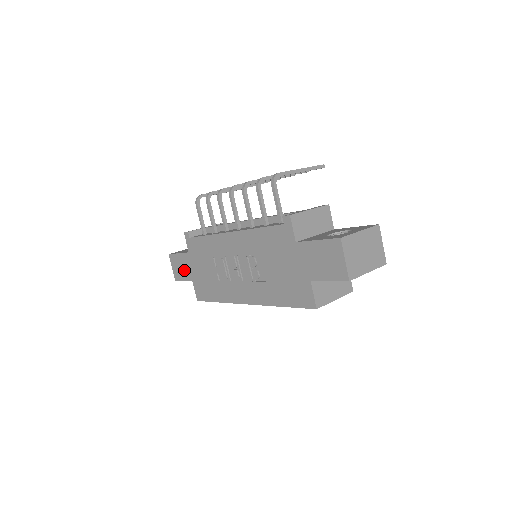
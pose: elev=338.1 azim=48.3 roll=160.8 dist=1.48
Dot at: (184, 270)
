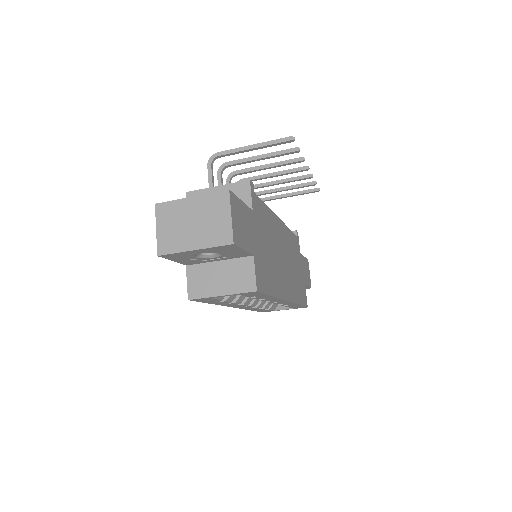
Dot at: occluded
